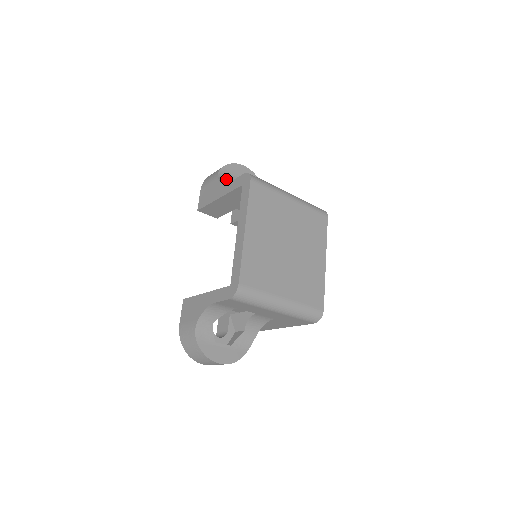
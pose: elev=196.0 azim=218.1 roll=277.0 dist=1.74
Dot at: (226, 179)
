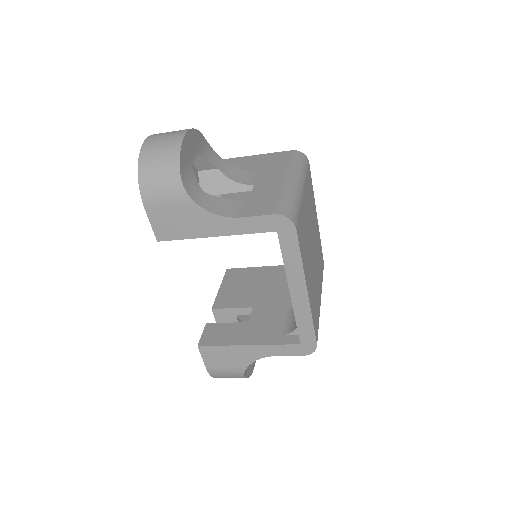
Dot at: (193, 187)
